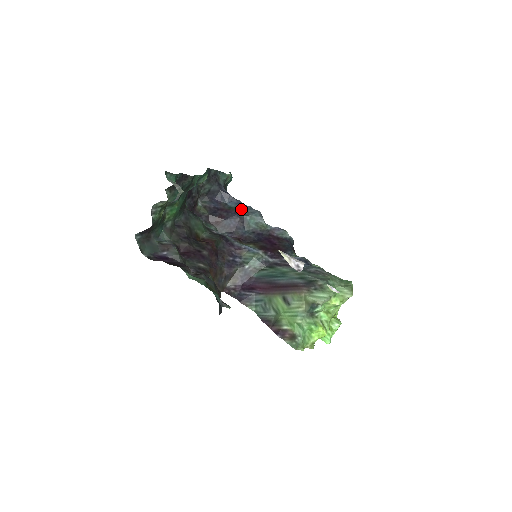
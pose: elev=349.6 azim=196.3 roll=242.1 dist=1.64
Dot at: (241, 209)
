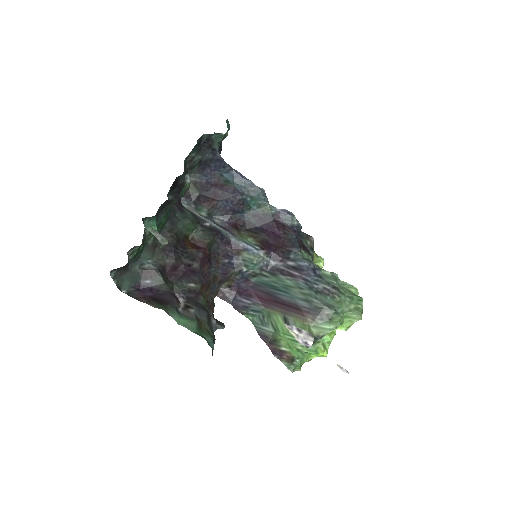
Dot at: (240, 185)
